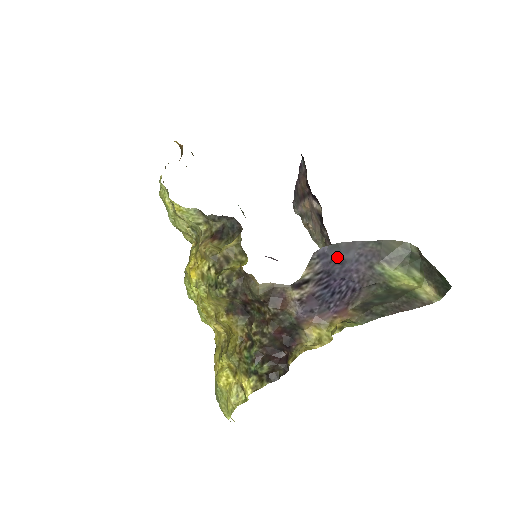
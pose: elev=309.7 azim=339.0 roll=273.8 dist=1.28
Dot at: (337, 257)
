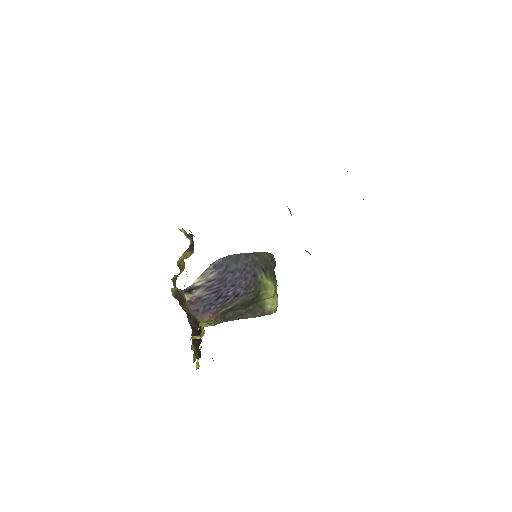
Dot at: (230, 267)
